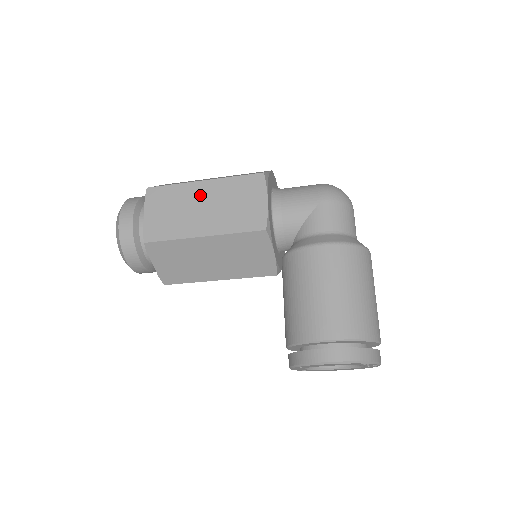
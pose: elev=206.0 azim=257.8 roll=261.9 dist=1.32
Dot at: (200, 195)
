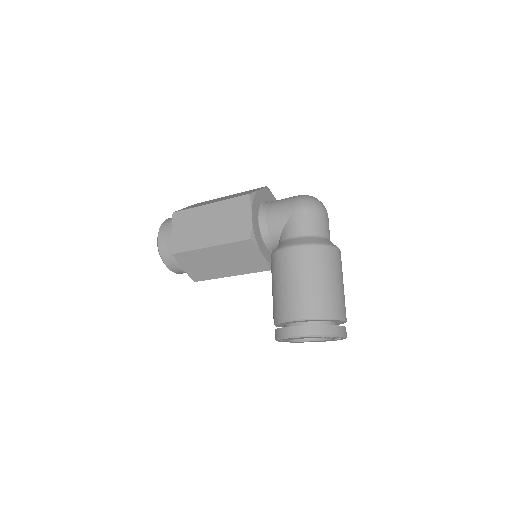
Dot at: (207, 215)
